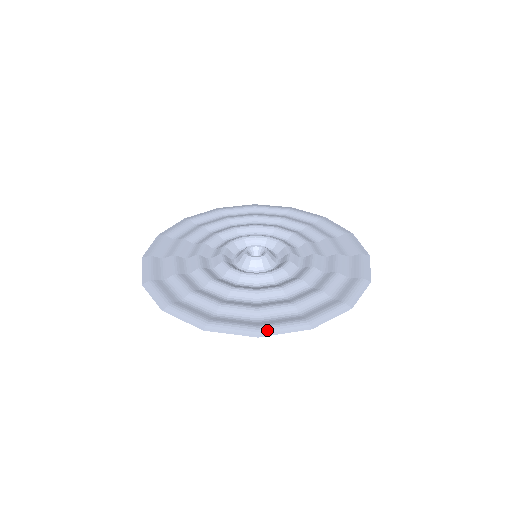
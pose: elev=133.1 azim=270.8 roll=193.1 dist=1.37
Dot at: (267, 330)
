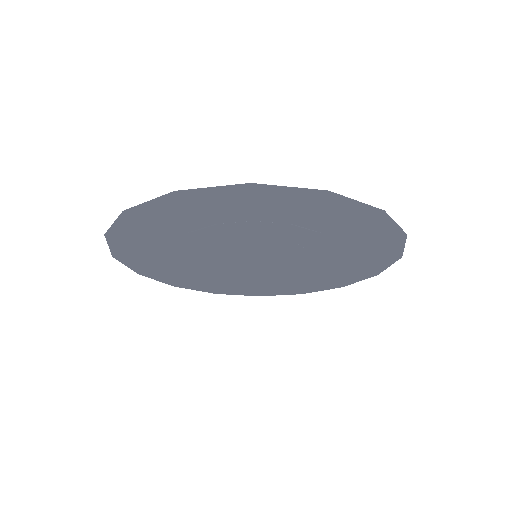
Dot at: (264, 186)
